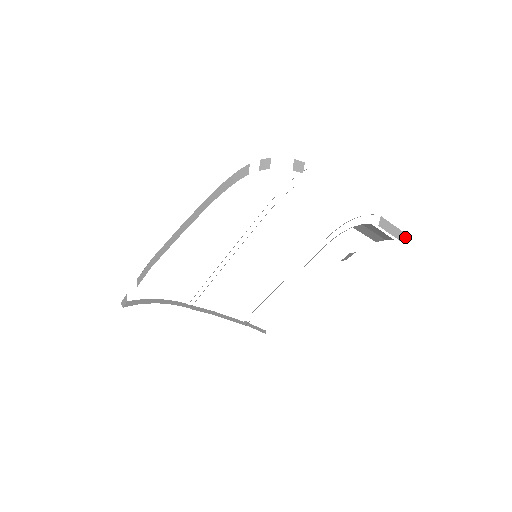
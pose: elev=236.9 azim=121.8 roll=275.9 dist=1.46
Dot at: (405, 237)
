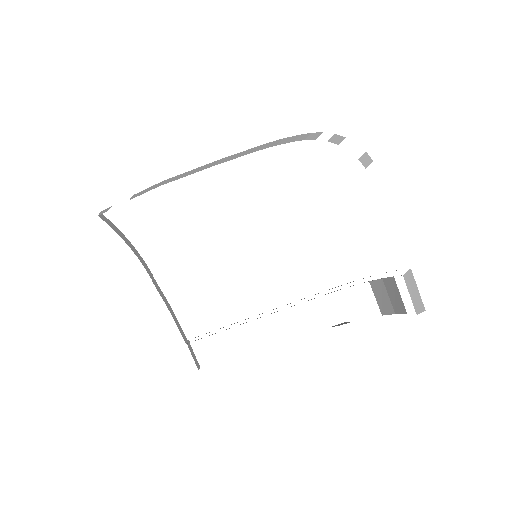
Dot at: (422, 310)
